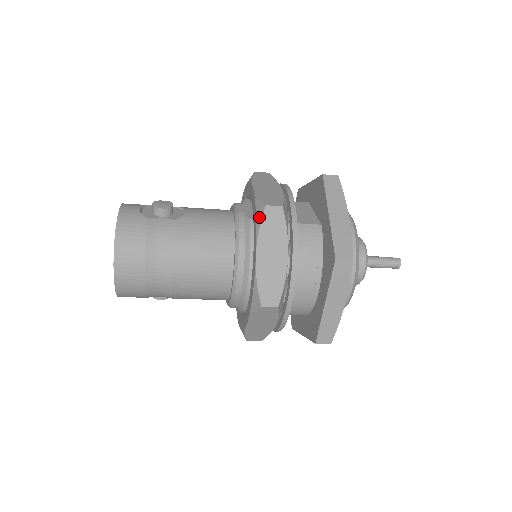
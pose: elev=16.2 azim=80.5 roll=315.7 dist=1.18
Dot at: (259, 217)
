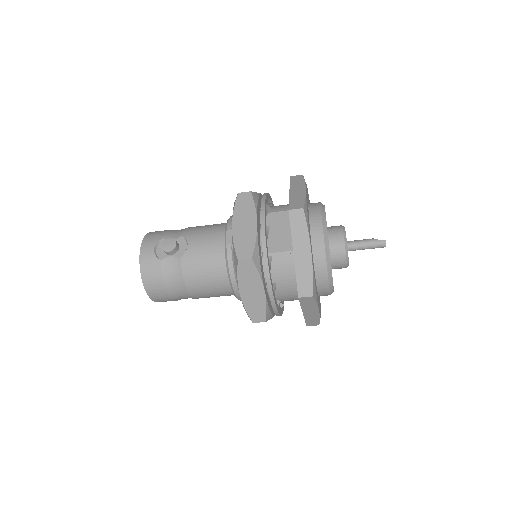
Dot at: (236, 267)
